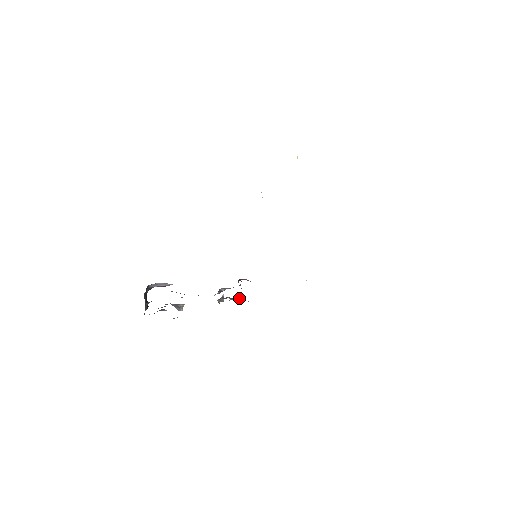
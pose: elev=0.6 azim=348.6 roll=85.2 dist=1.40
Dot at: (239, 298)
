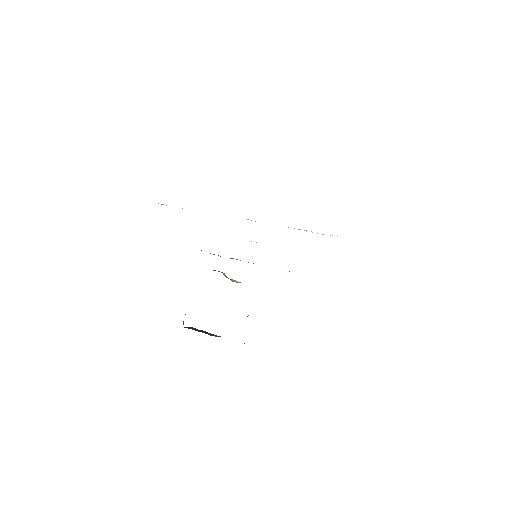
Dot at: occluded
